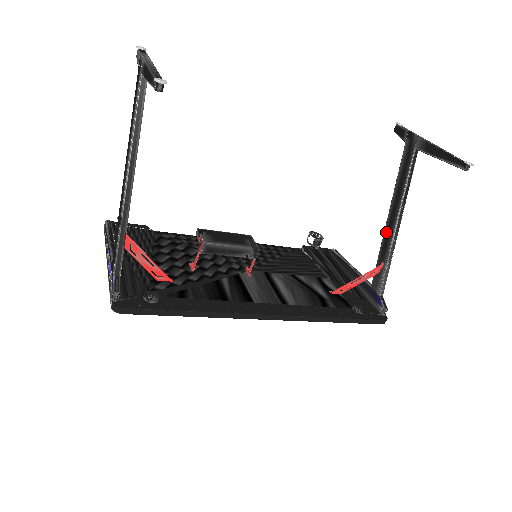
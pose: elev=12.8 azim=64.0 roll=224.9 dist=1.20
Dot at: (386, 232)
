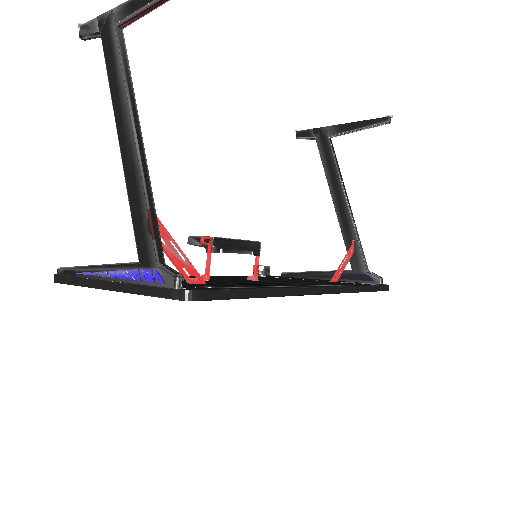
Dot at: (340, 214)
